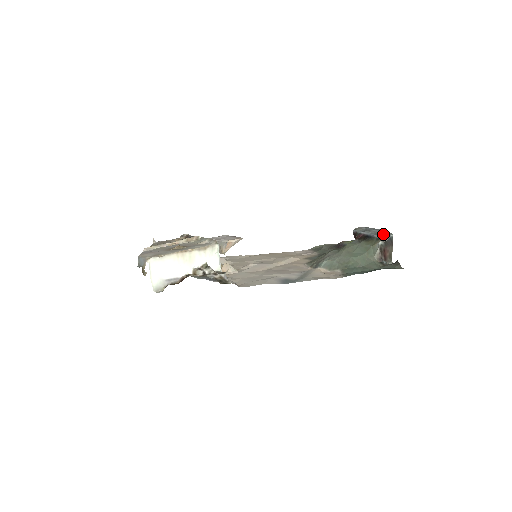
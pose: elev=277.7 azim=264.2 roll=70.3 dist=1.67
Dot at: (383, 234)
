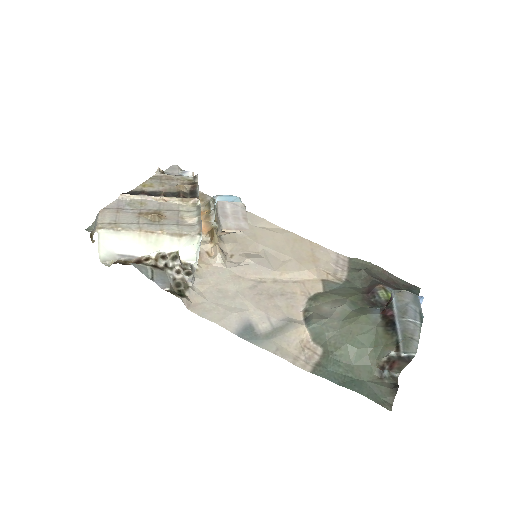
Dot at: (407, 342)
